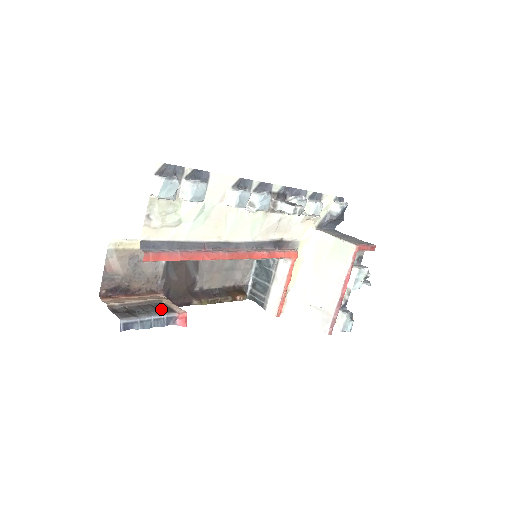
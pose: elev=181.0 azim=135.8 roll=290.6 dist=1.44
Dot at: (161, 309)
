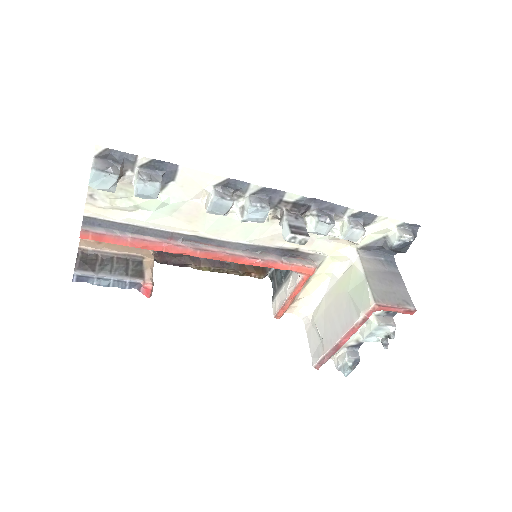
Dot at: (133, 269)
